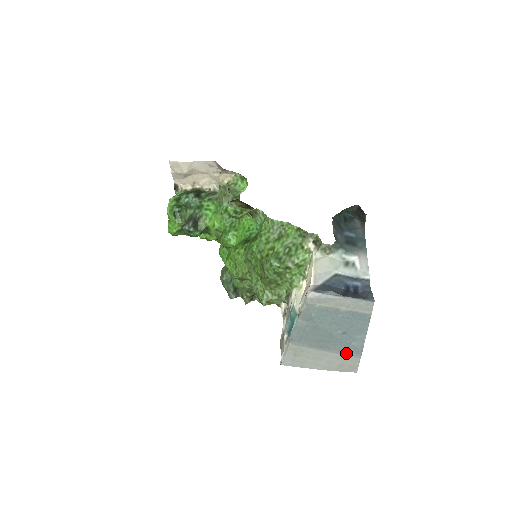
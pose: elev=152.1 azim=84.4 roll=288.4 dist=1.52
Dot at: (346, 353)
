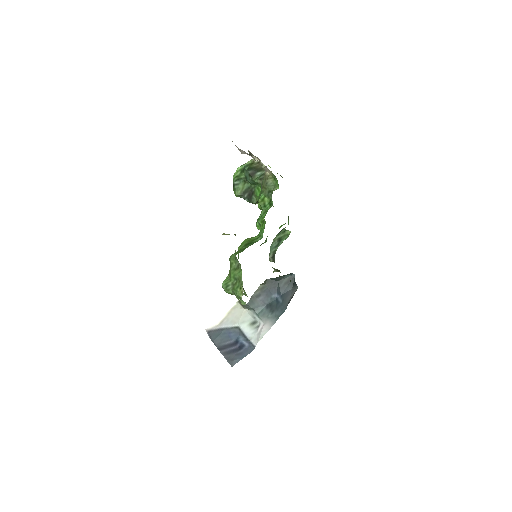
Dot at: occluded
